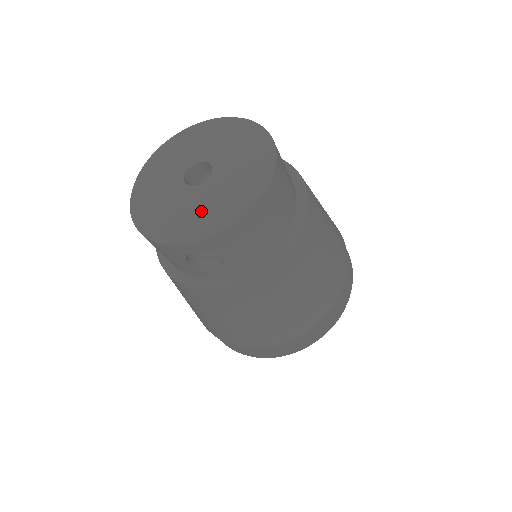
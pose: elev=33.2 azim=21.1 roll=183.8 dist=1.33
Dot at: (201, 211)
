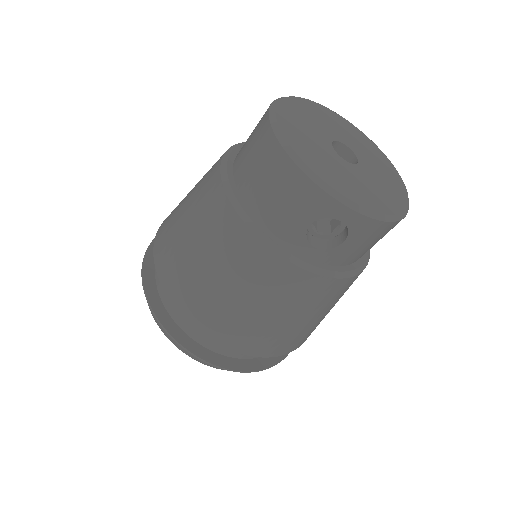
Dot at: (361, 189)
